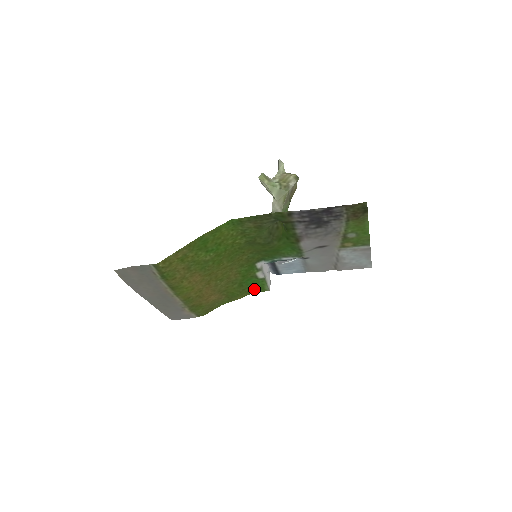
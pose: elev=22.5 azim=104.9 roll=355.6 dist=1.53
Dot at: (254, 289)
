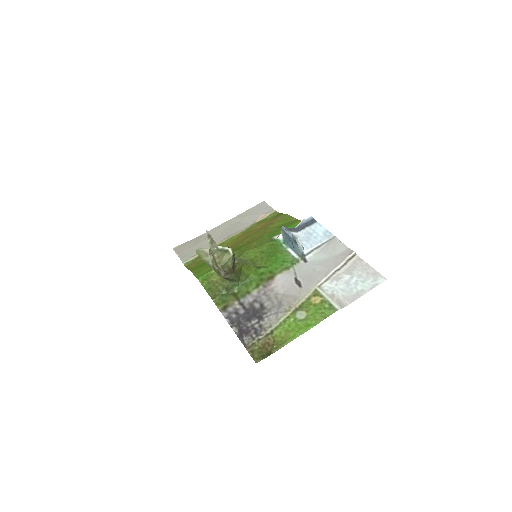
Dot at: occluded
